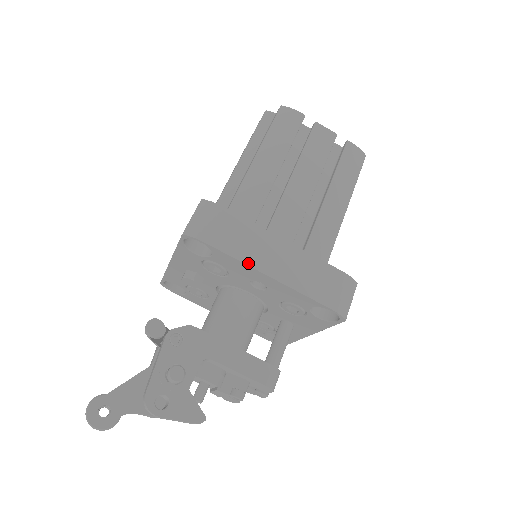
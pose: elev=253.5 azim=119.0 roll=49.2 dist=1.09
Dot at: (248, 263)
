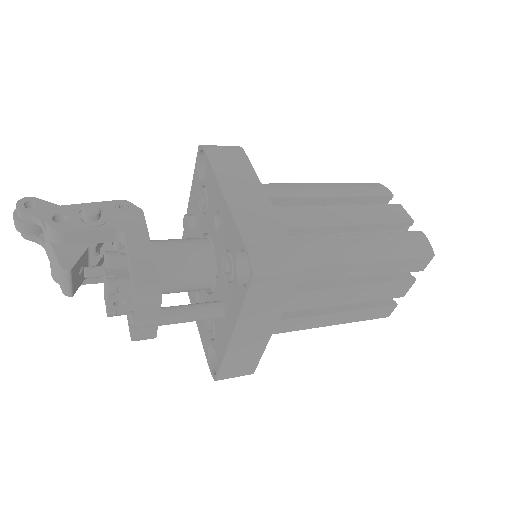
Dot at: (219, 179)
